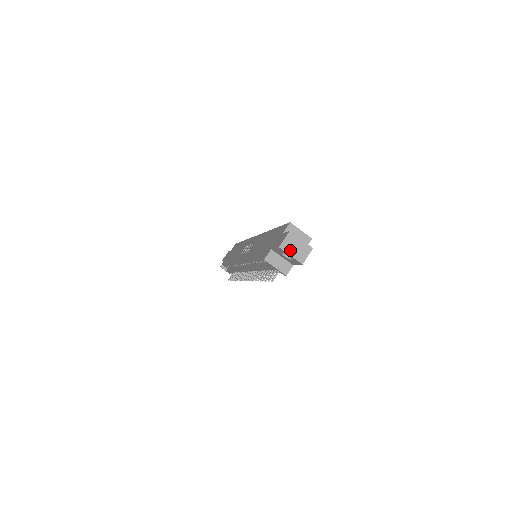
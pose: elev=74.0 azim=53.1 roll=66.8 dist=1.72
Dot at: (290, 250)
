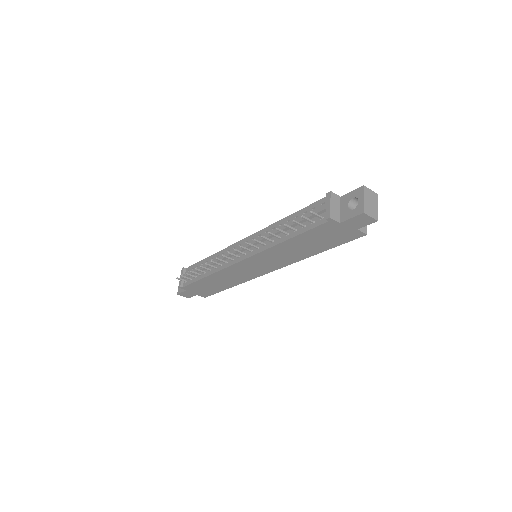
Dot at: (367, 197)
